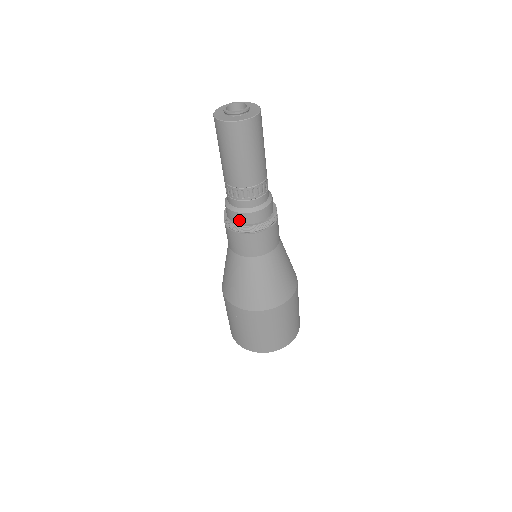
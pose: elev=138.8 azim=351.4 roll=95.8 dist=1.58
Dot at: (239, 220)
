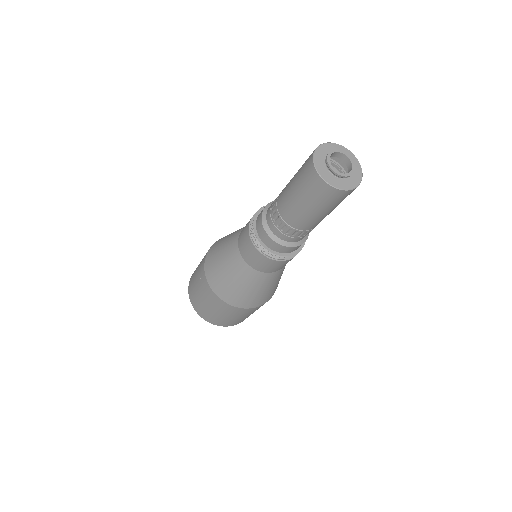
Dot at: (260, 233)
